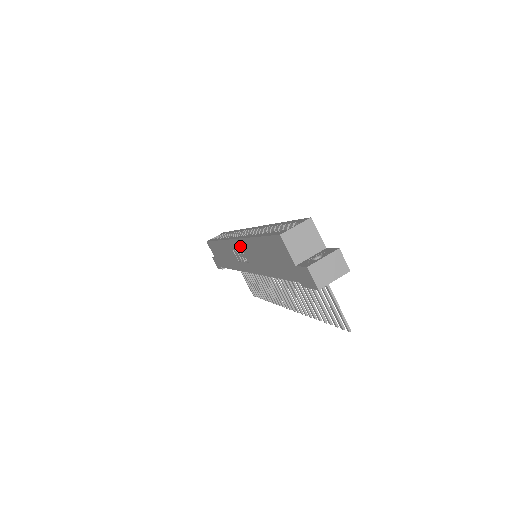
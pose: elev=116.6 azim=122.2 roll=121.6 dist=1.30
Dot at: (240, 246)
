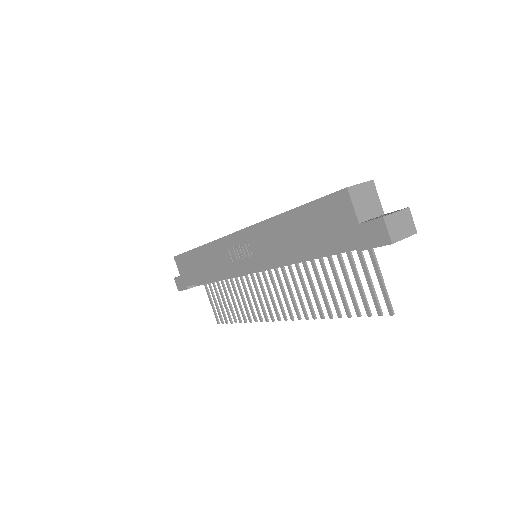
Dot at: (248, 236)
